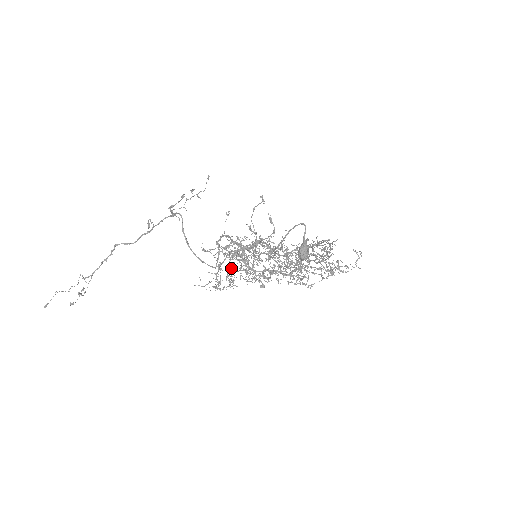
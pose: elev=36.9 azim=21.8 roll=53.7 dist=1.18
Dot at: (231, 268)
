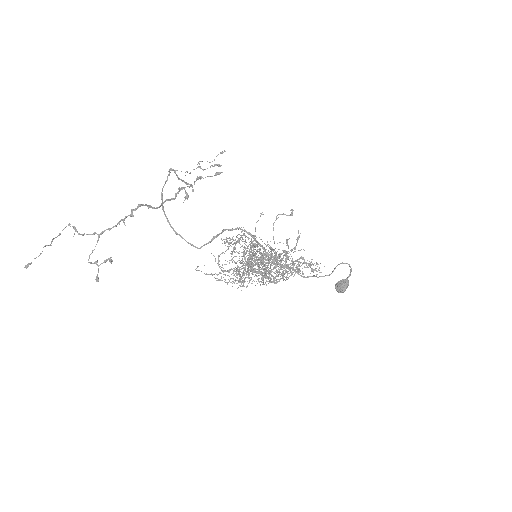
Dot at: (230, 260)
